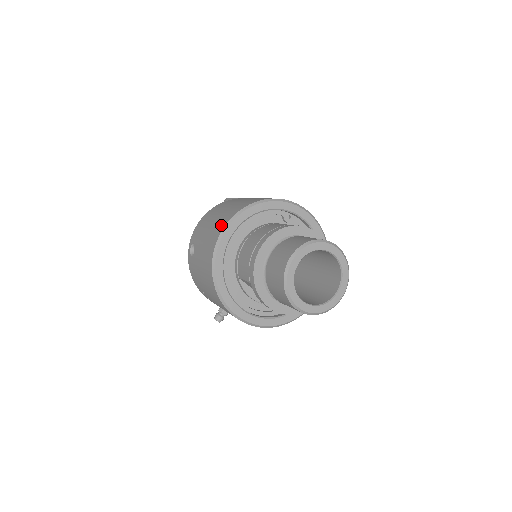
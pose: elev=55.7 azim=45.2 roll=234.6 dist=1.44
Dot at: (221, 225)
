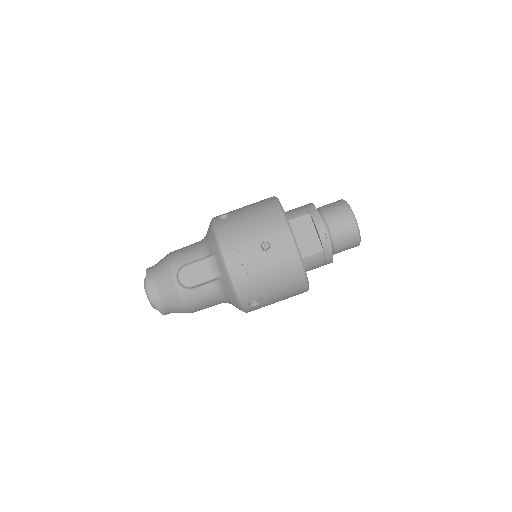
Dot at: occluded
